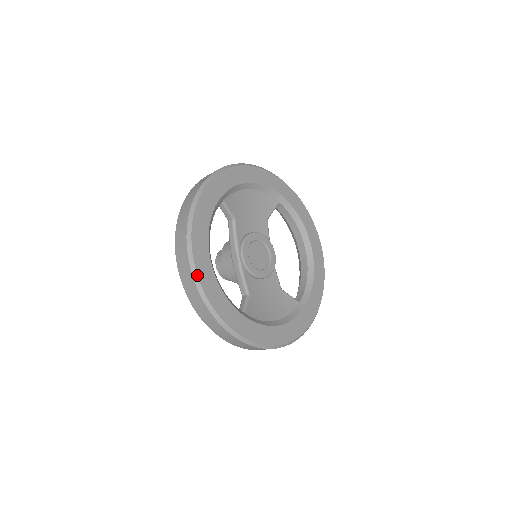
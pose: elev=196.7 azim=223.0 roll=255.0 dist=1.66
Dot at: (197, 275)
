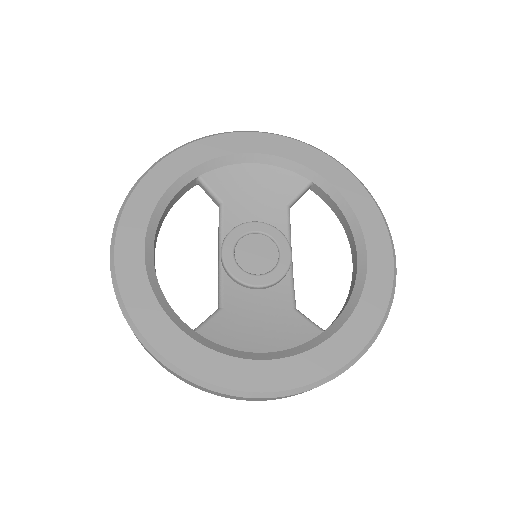
Dot at: (114, 265)
